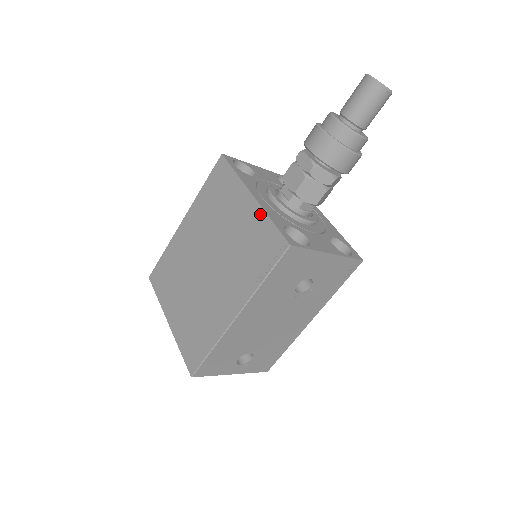
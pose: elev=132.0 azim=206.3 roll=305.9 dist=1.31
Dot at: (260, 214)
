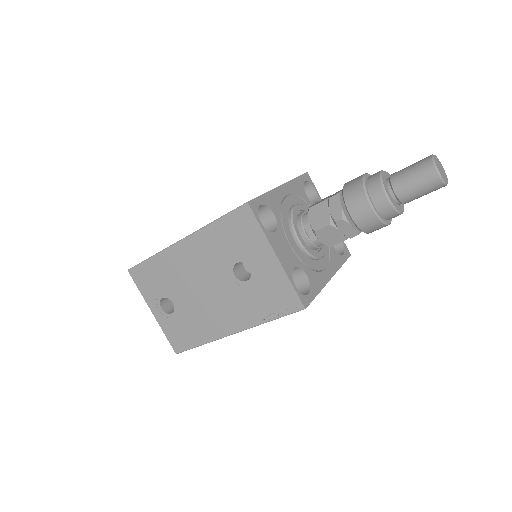
Dot at: occluded
